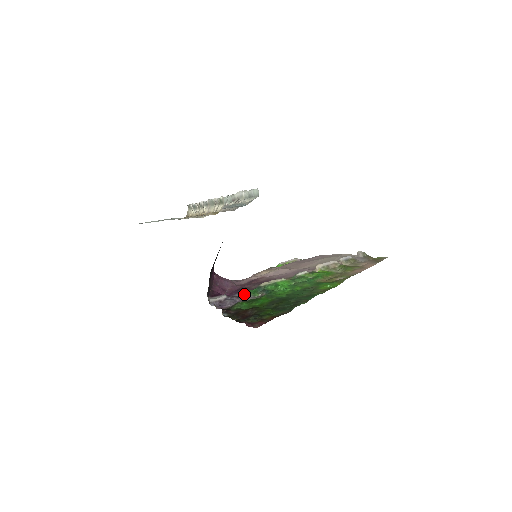
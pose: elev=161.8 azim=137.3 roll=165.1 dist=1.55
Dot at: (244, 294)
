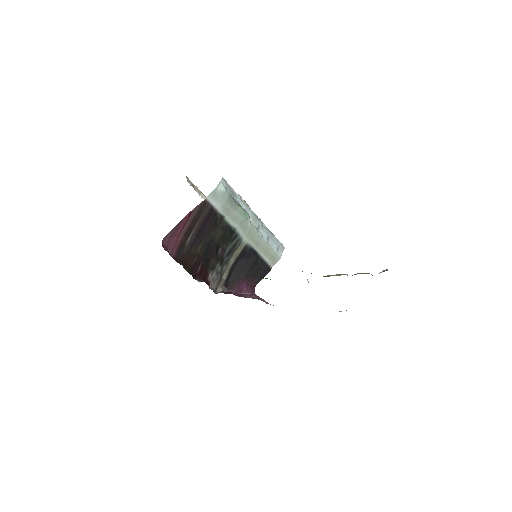
Dot at: occluded
